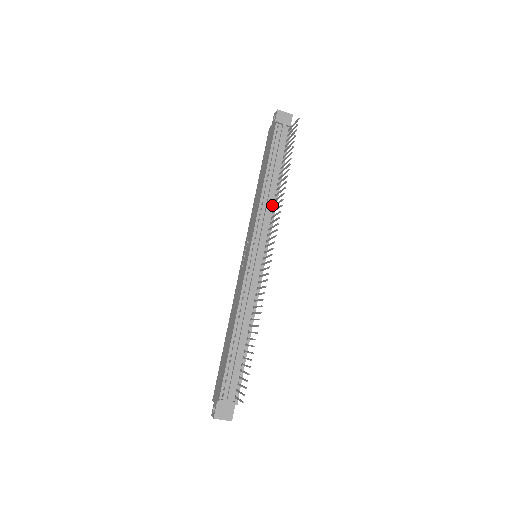
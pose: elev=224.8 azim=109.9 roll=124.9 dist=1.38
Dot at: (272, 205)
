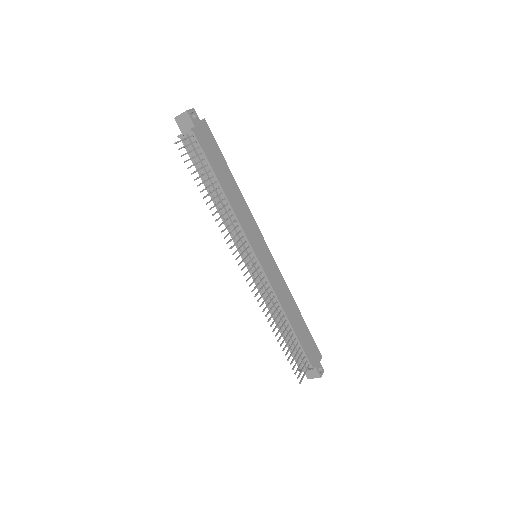
Dot at: (231, 214)
